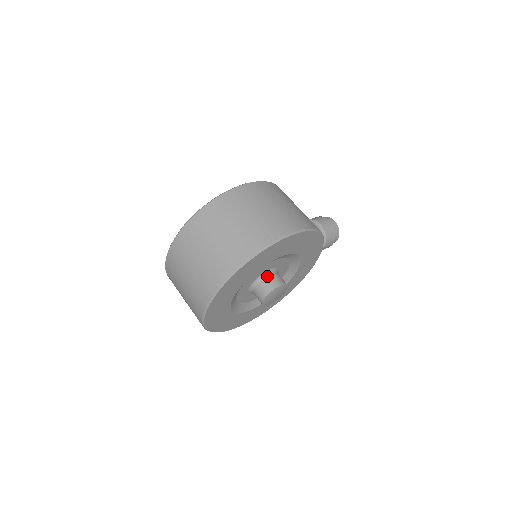
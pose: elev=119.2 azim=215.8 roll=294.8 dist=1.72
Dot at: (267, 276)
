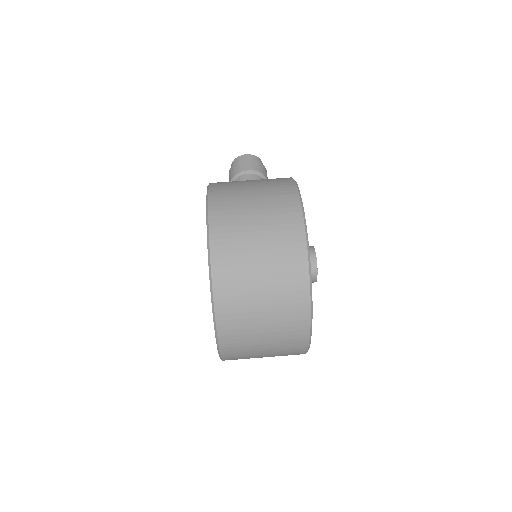
Dot at: occluded
